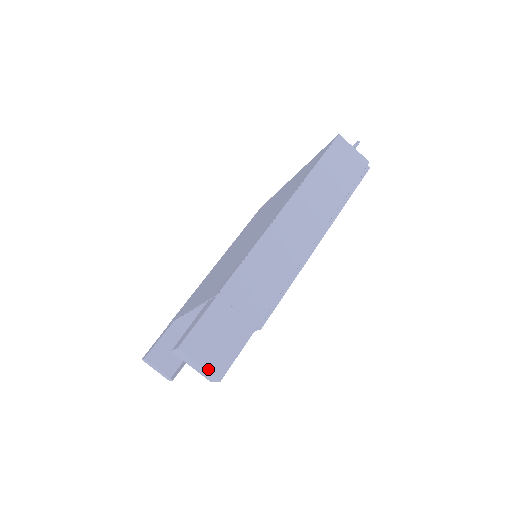
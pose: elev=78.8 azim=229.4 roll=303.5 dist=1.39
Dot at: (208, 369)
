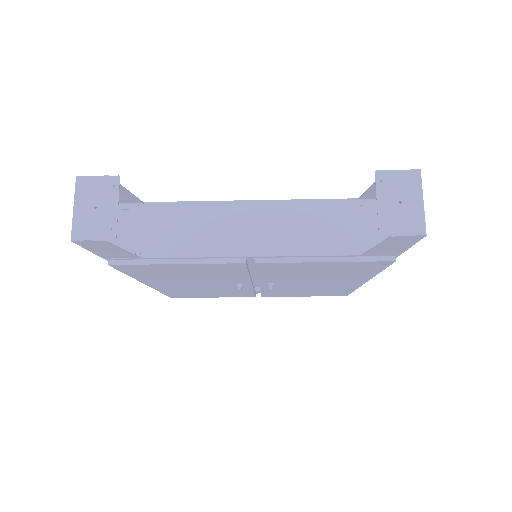
Dot at: (424, 215)
